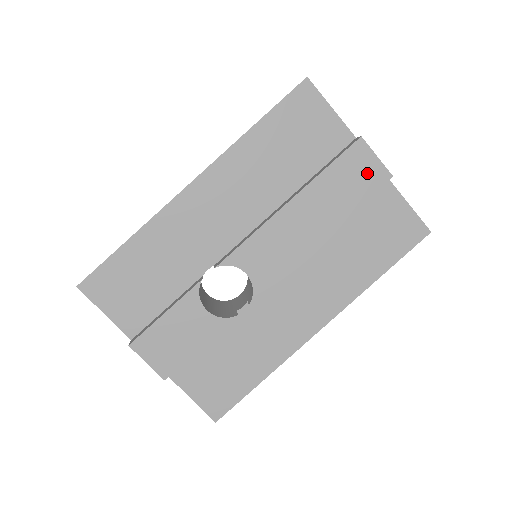
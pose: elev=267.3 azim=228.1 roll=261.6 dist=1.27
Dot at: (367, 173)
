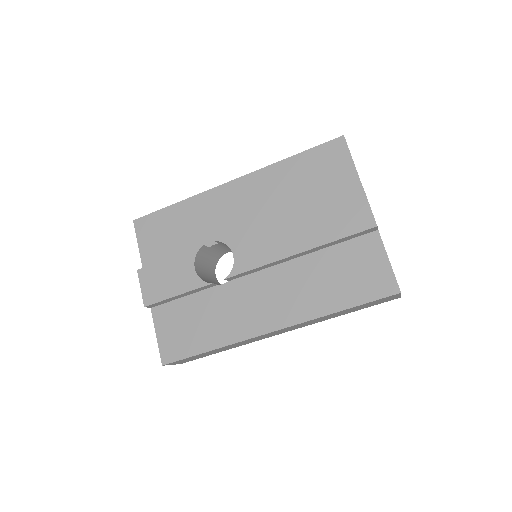
Dot at: (356, 216)
